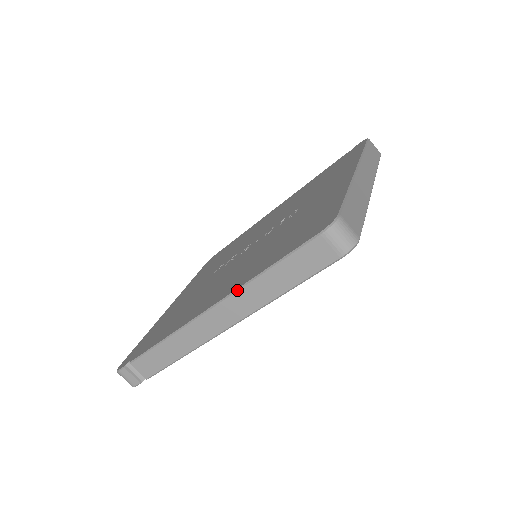
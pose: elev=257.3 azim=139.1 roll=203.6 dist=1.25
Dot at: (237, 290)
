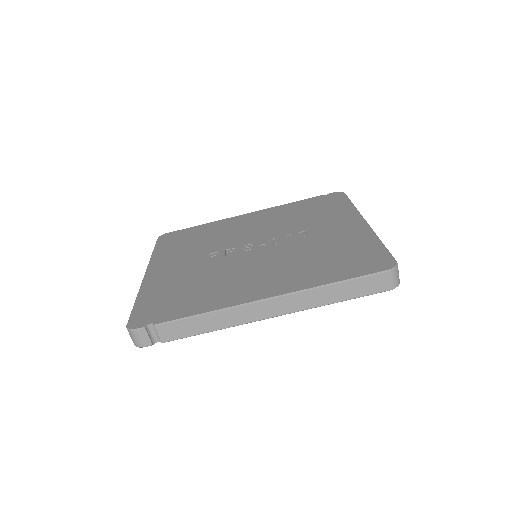
Dot at: (303, 291)
